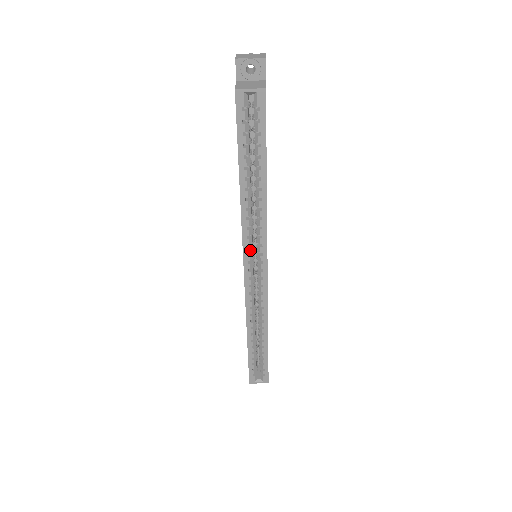
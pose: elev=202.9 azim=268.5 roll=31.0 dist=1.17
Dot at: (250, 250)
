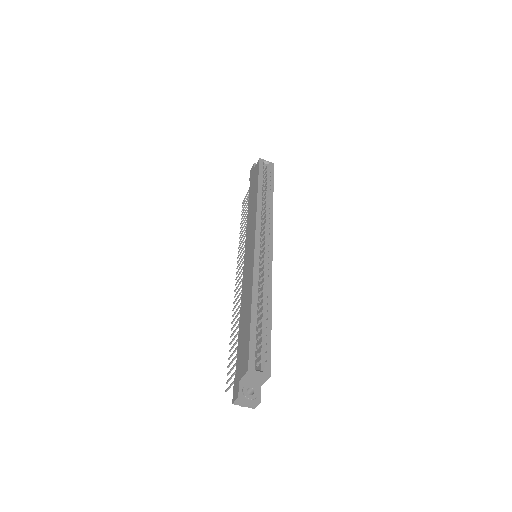
Dot at: (261, 229)
